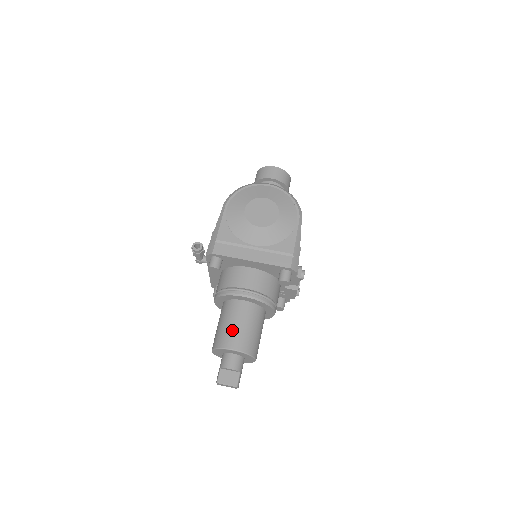
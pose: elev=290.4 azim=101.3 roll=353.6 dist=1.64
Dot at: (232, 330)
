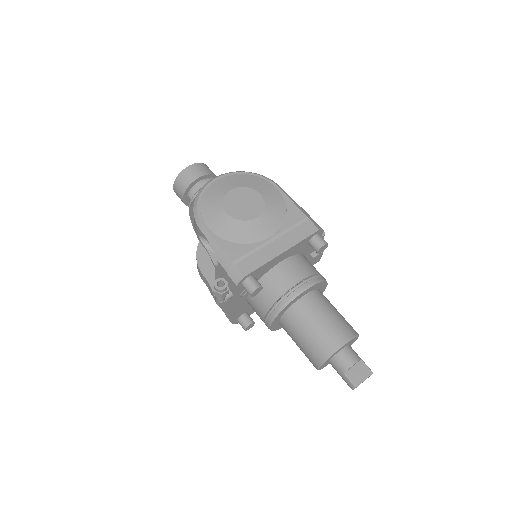
Dot at: (324, 329)
